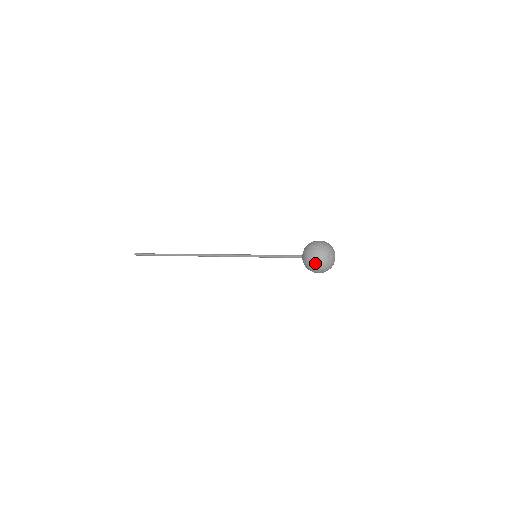
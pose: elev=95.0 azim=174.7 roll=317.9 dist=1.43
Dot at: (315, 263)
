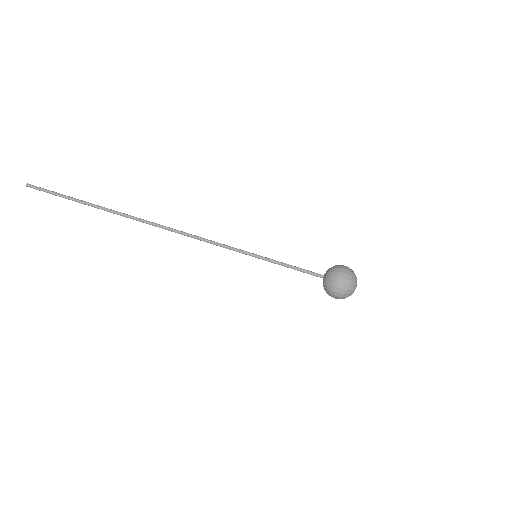
Dot at: (345, 292)
